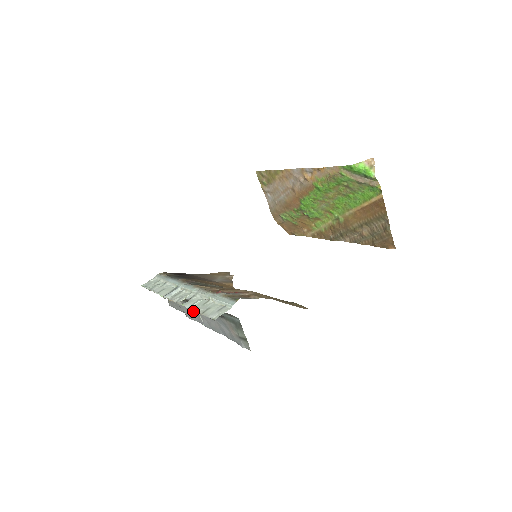
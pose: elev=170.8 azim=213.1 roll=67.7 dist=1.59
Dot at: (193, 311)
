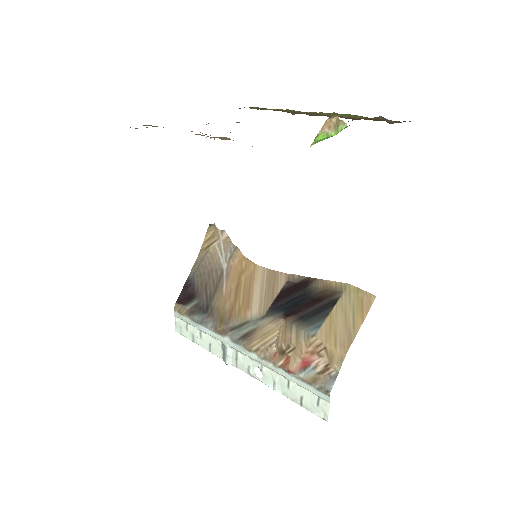
Dot at: occluded
